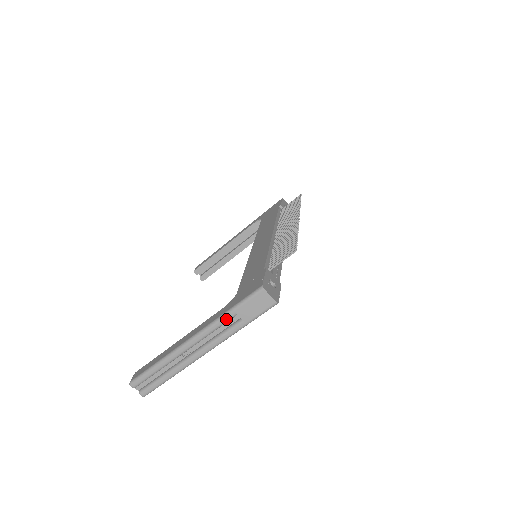
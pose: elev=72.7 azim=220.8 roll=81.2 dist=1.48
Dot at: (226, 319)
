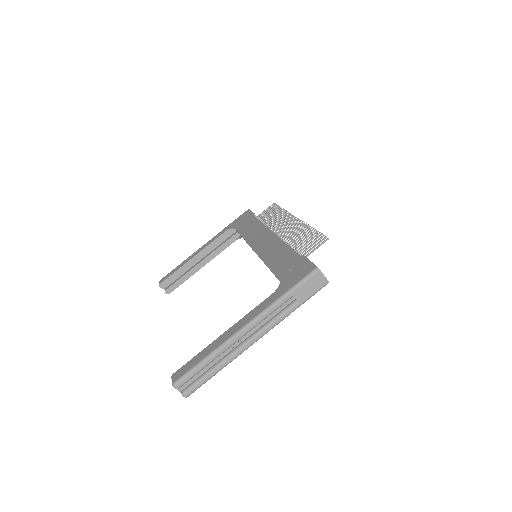
Dot at: (282, 302)
